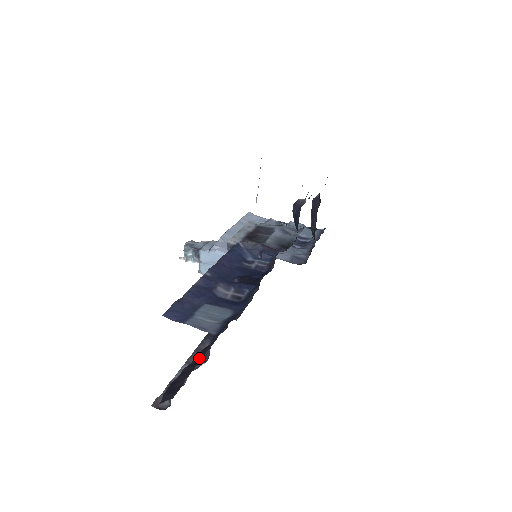
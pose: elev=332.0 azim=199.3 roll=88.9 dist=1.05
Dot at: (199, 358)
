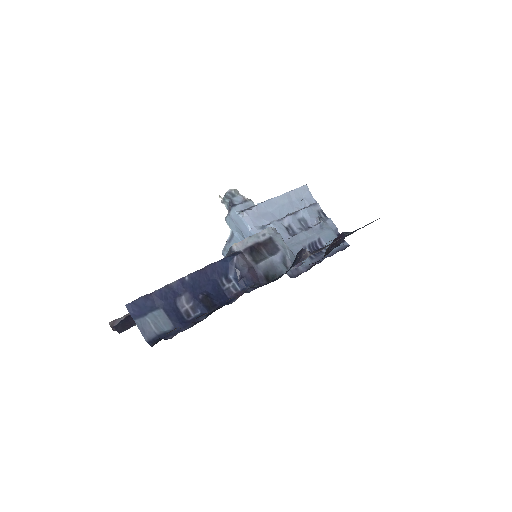
Dot at: occluded
